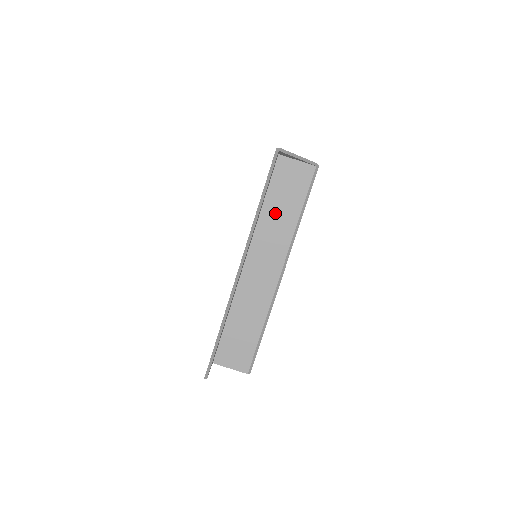
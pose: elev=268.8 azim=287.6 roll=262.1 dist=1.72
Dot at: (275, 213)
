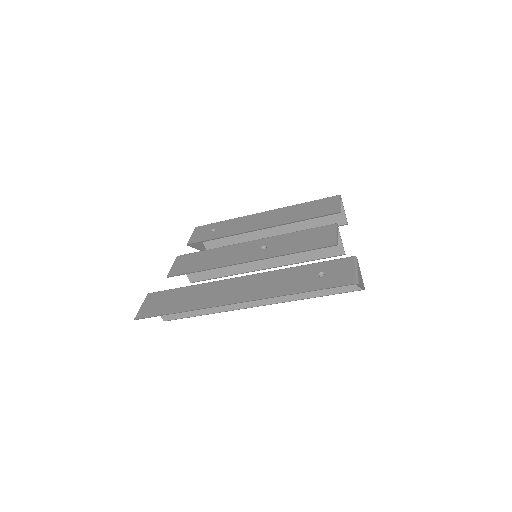
Dot at: occluded
